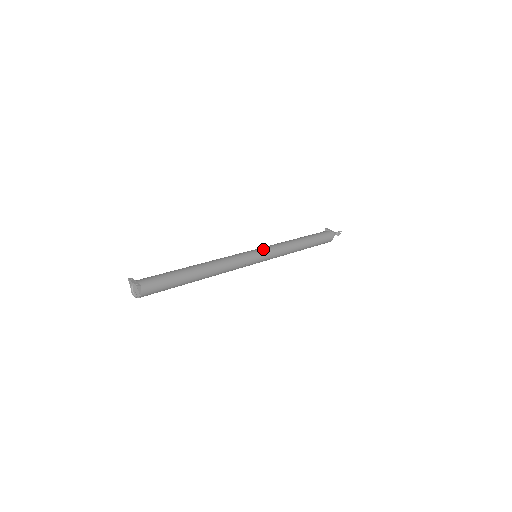
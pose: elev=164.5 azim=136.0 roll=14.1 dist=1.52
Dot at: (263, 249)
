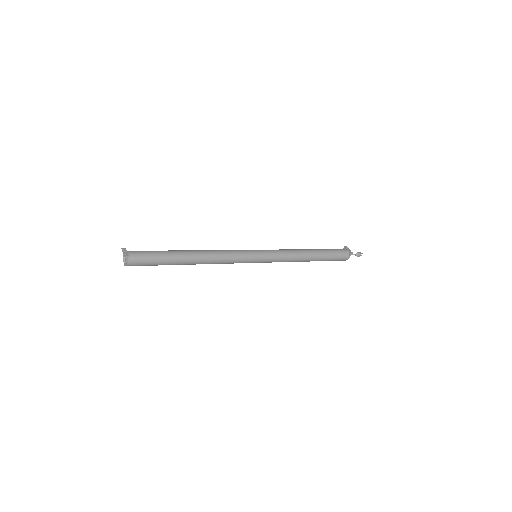
Dot at: (264, 251)
